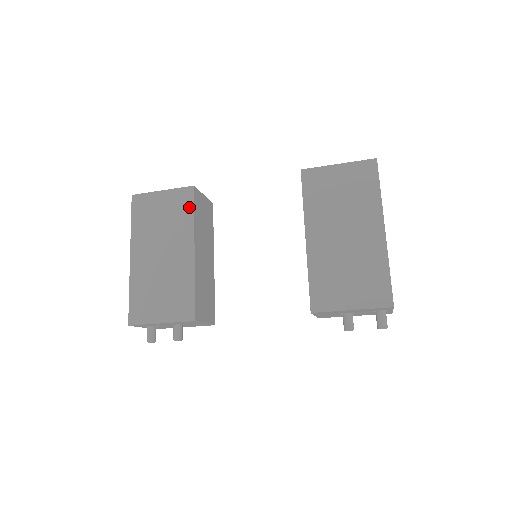
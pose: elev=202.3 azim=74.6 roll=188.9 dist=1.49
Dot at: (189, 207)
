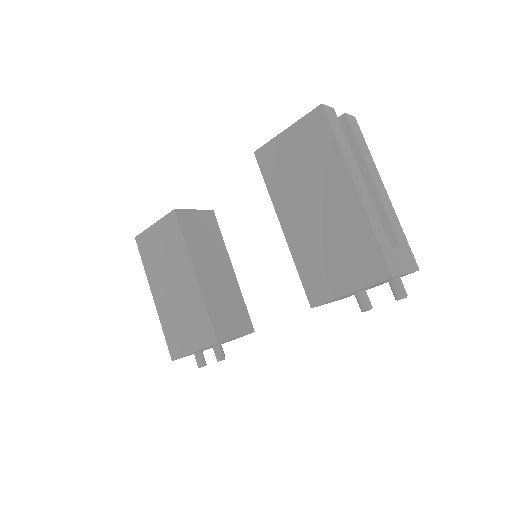
Dot at: (178, 232)
